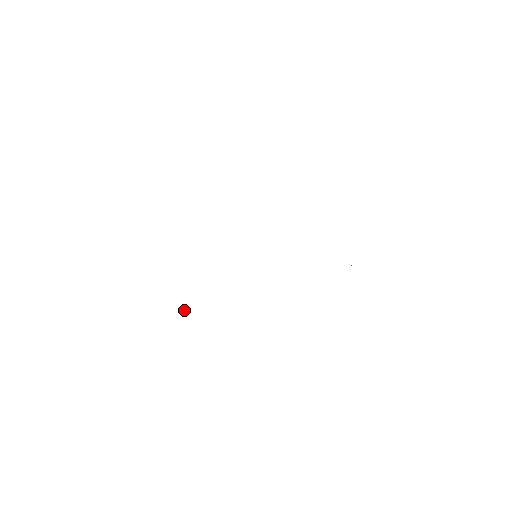
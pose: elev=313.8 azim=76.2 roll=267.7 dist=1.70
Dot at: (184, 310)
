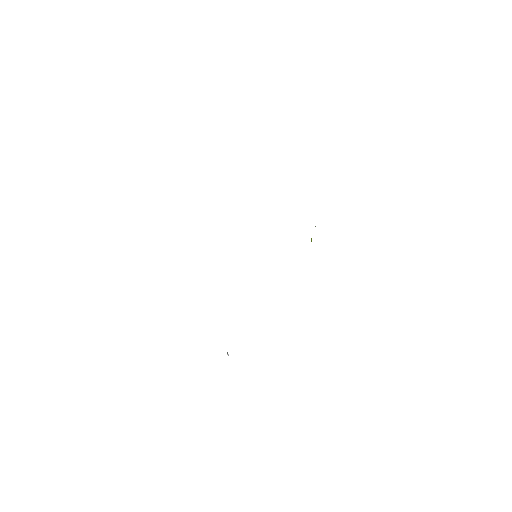
Dot at: occluded
